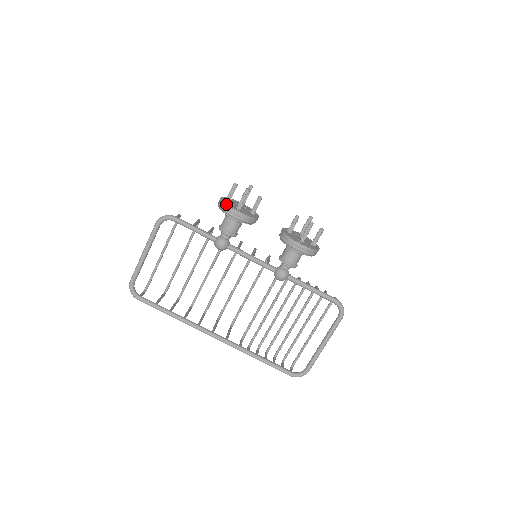
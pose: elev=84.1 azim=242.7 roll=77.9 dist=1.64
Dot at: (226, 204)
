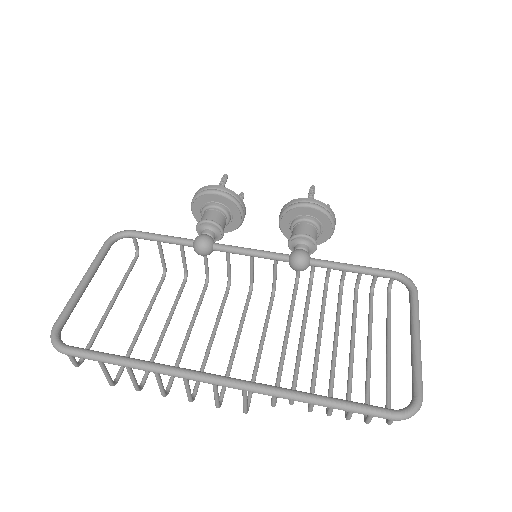
Dot at: (202, 188)
